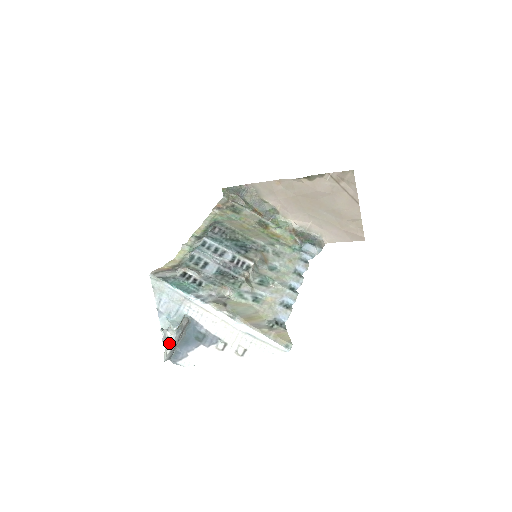
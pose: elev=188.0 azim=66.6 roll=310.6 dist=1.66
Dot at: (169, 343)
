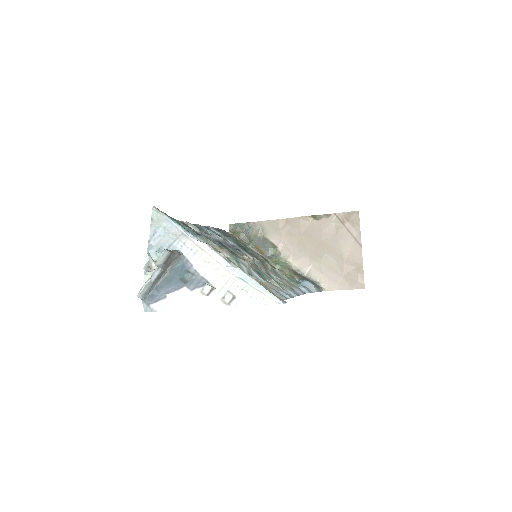
Dot at: (149, 278)
